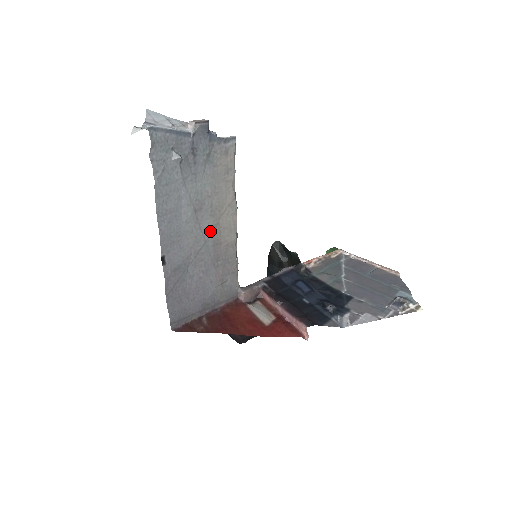
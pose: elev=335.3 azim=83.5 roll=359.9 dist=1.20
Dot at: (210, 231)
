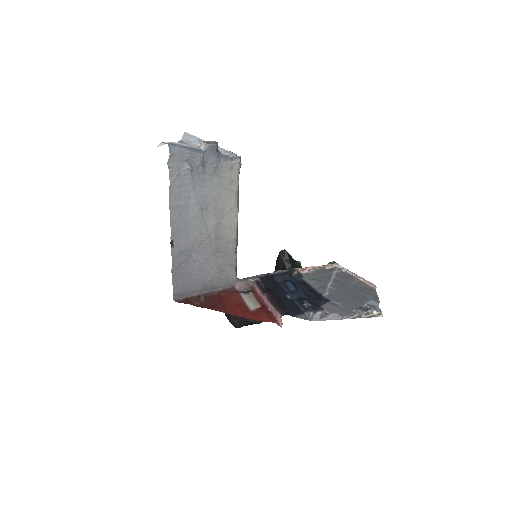
Dot at: (213, 227)
